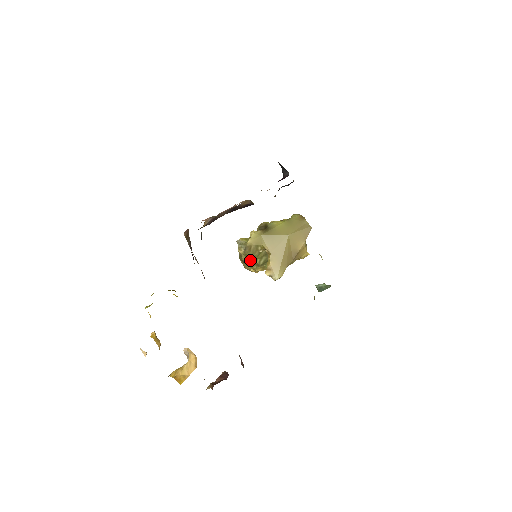
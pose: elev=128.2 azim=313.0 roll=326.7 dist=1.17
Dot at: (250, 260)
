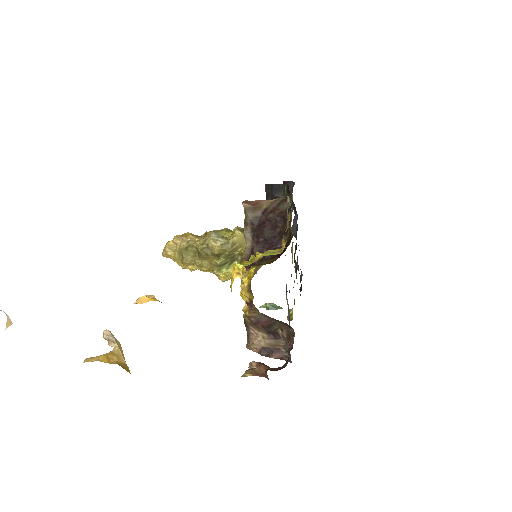
Dot at: (219, 256)
